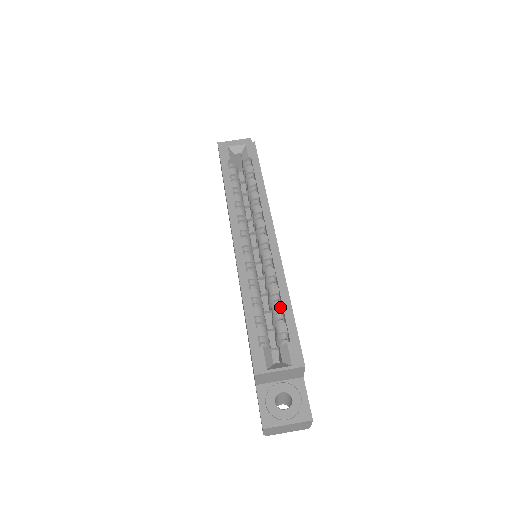
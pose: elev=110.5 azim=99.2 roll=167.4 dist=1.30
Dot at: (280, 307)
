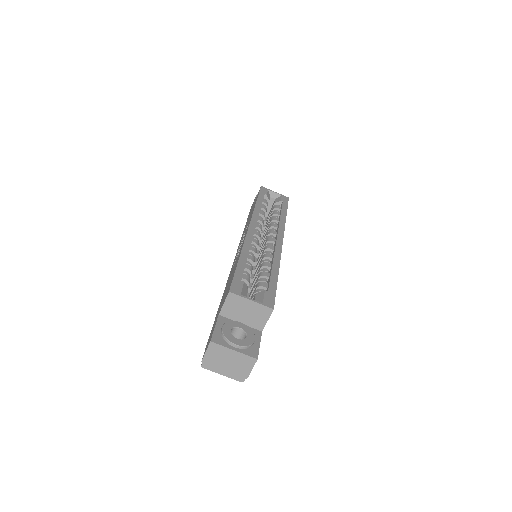
Dot at: (268, 274)
